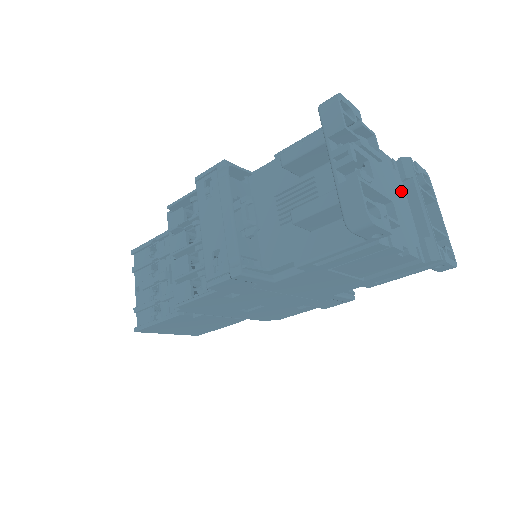
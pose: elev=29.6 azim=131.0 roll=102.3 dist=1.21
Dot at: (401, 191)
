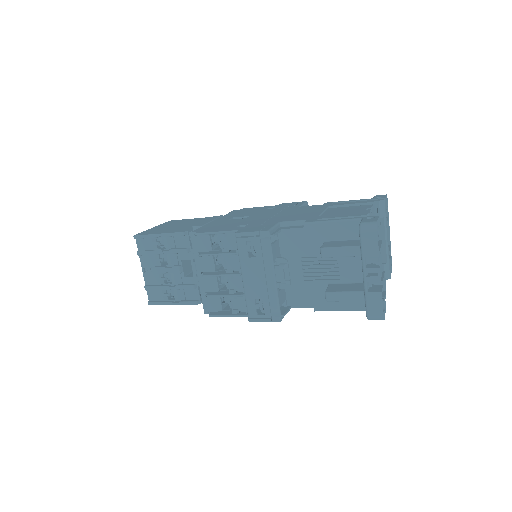
Dot at: occluded
